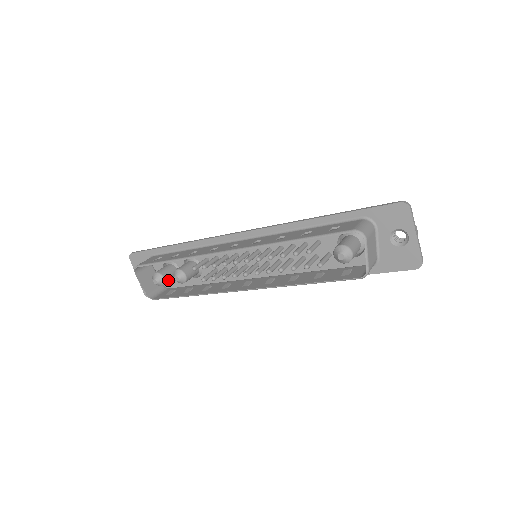
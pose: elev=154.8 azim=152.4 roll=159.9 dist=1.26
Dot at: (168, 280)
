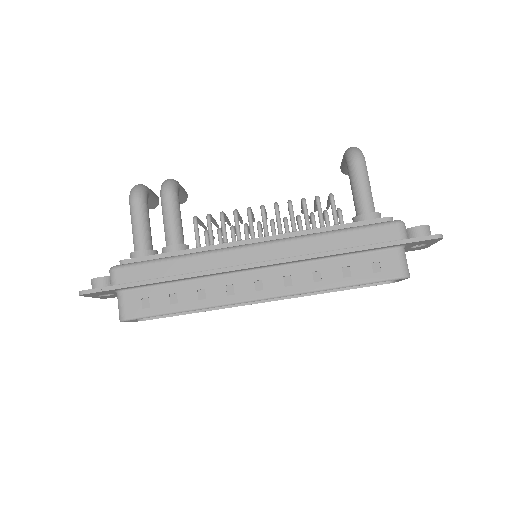
Dot at: occluded
